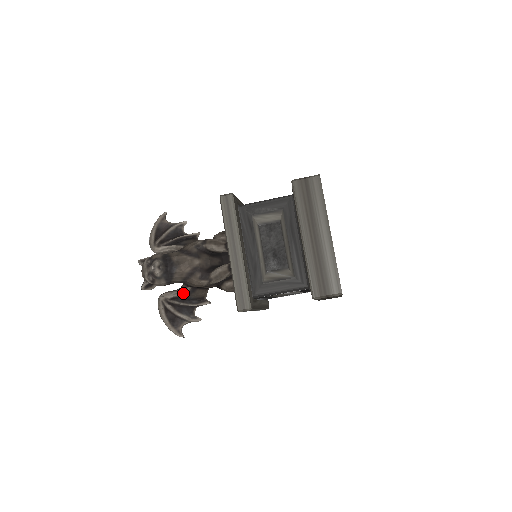
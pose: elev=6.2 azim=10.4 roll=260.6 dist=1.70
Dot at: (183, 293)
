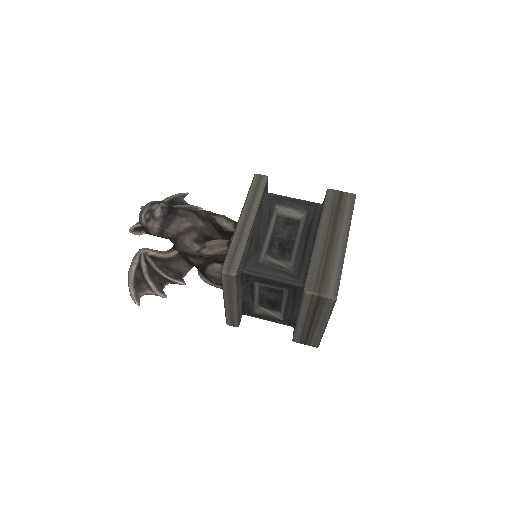
Dot at: (166, 255)
